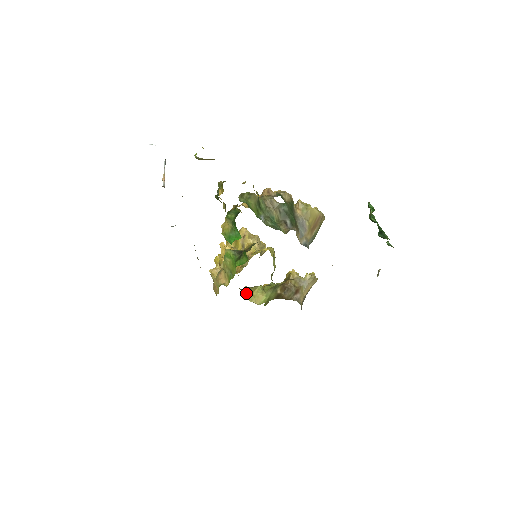
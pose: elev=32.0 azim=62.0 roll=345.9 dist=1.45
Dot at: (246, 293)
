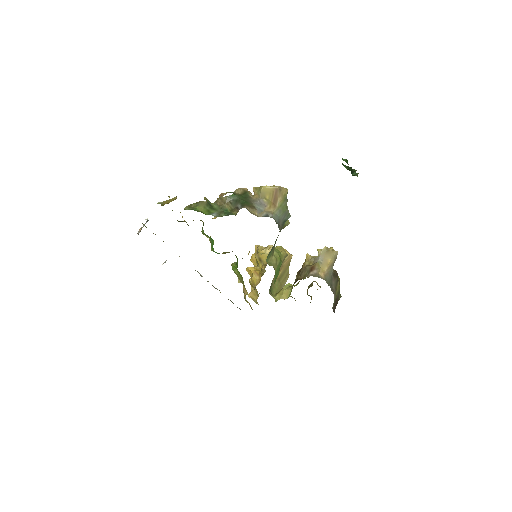
Dot at: (273, 295)
